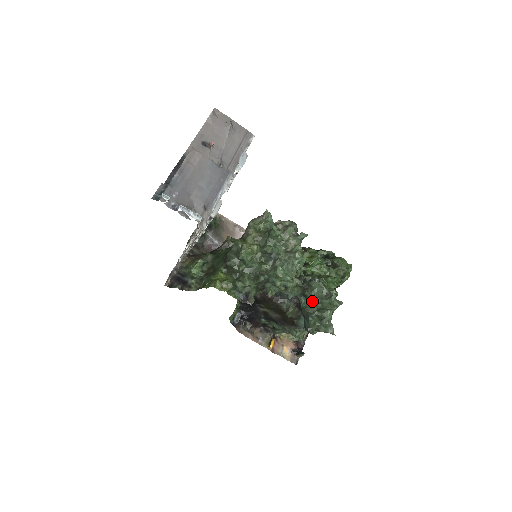
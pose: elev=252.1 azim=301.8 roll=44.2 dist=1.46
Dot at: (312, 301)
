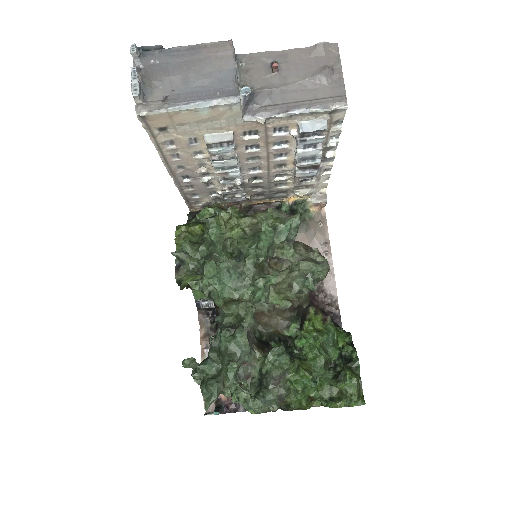
Dot at: (220, 344)
